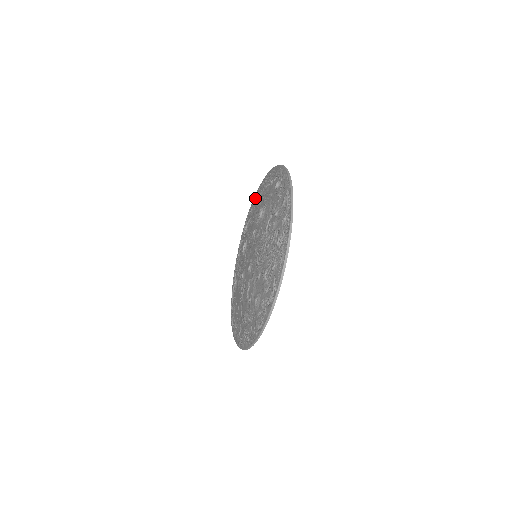
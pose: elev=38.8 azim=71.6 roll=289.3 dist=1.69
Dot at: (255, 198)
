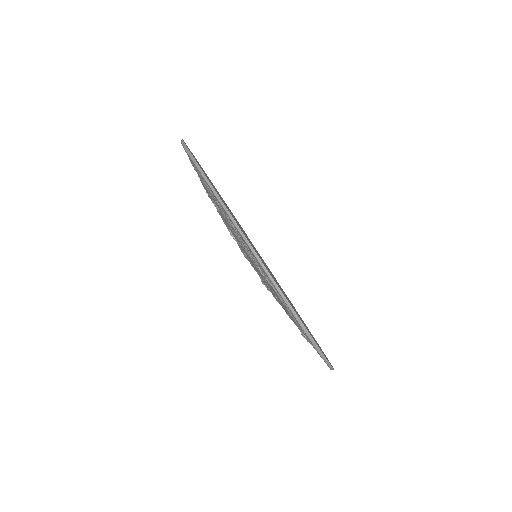
Dot at: occluded
